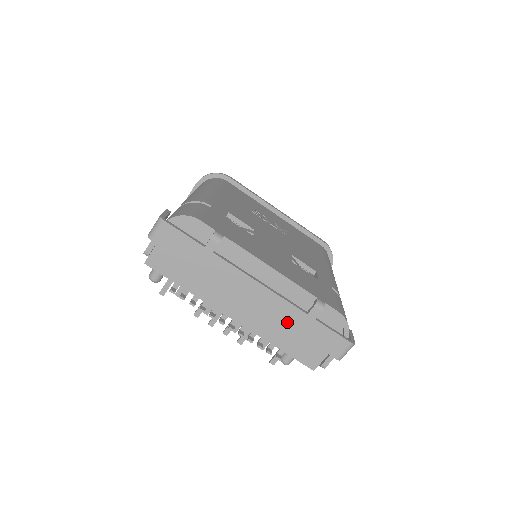
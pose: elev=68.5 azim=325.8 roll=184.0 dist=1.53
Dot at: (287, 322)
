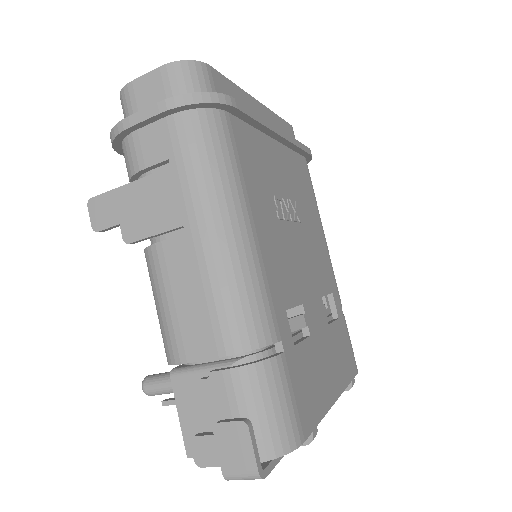
Dot at: occluded
